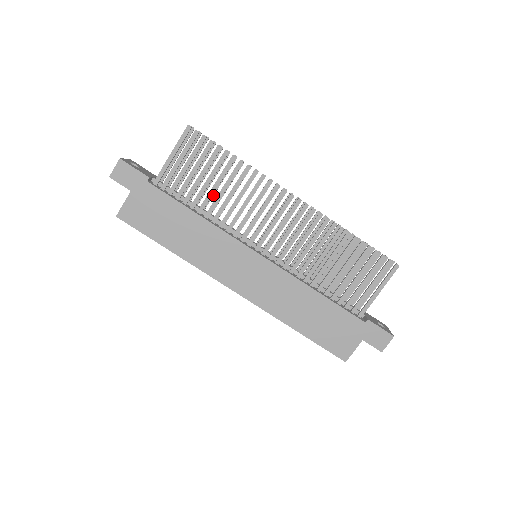
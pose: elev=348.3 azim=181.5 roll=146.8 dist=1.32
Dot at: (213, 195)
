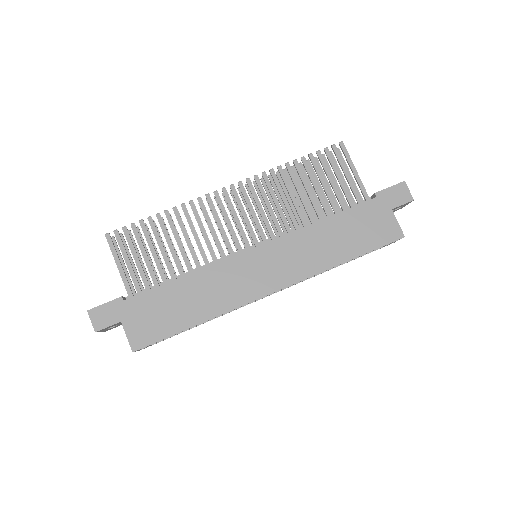
Dot at: occluded
